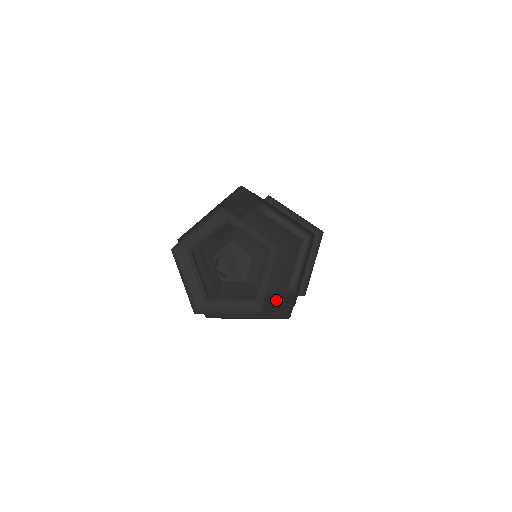
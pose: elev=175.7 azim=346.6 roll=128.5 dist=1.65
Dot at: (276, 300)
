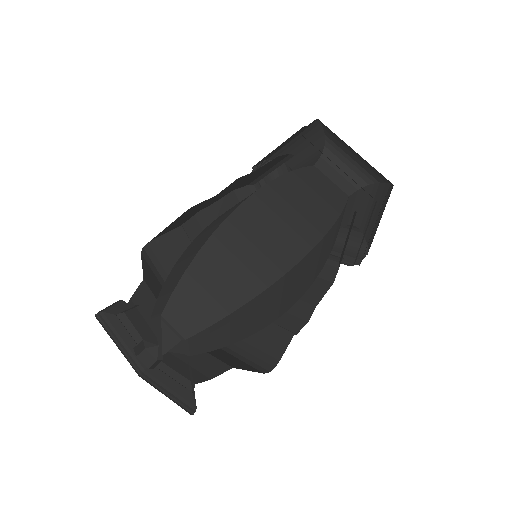
Dot at: occluded
